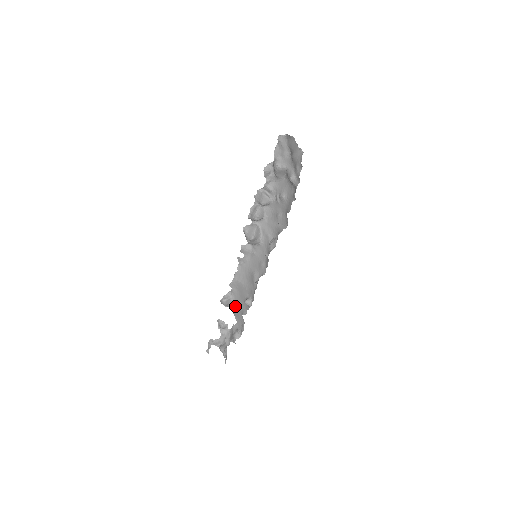
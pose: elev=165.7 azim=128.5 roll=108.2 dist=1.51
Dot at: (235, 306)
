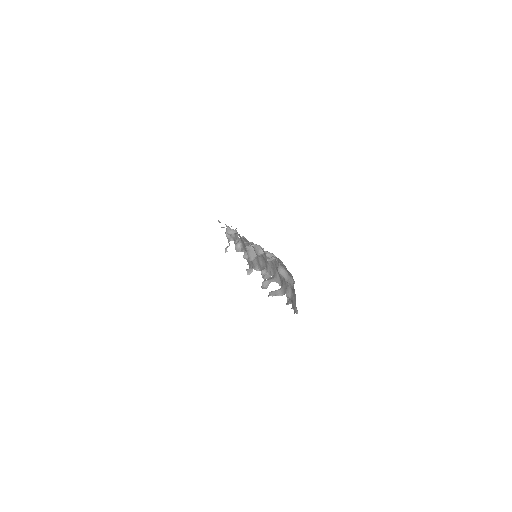
Dot at: (239, 236)
